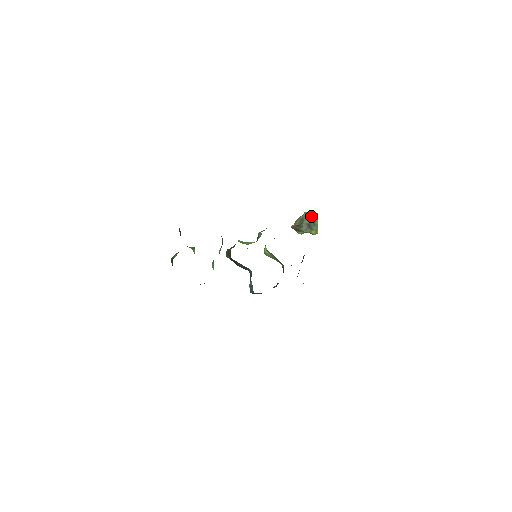
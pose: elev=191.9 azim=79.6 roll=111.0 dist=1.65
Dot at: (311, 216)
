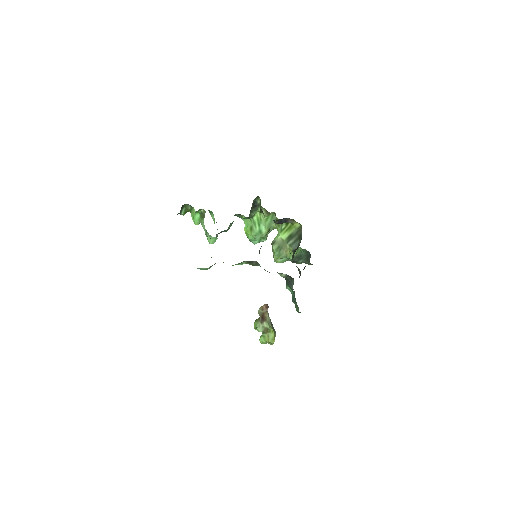
Dot at: occluded
